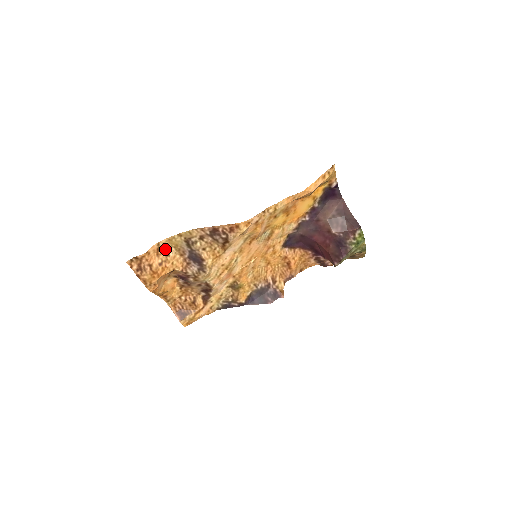
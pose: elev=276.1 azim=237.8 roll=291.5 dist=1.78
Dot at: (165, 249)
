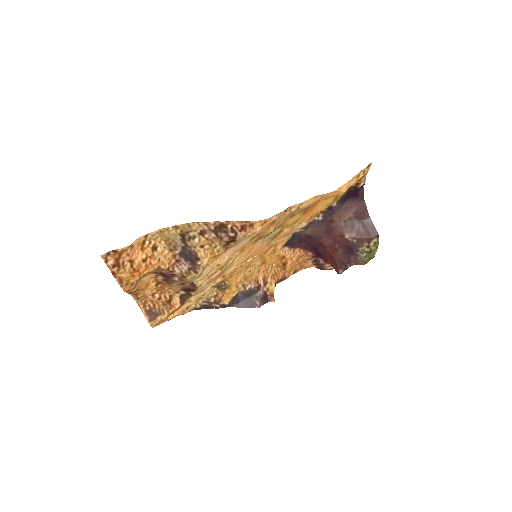
Dot at: (153, 242)
